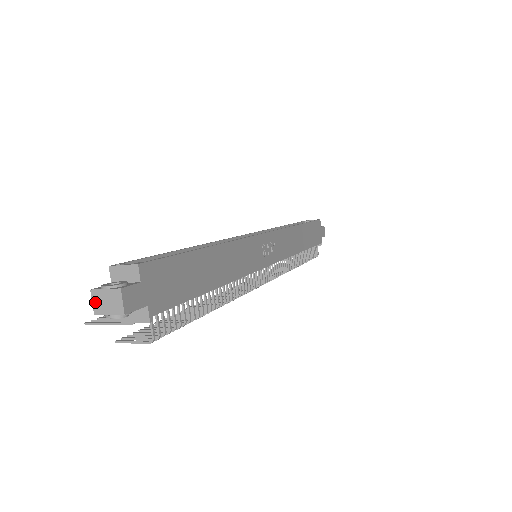
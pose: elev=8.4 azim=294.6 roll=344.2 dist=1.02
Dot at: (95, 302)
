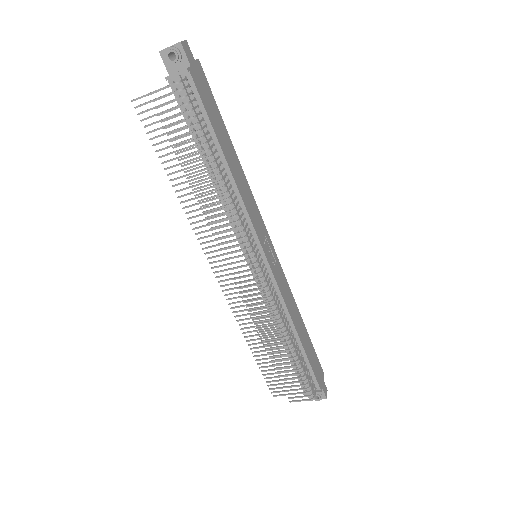
Dot at: (164, 49)
